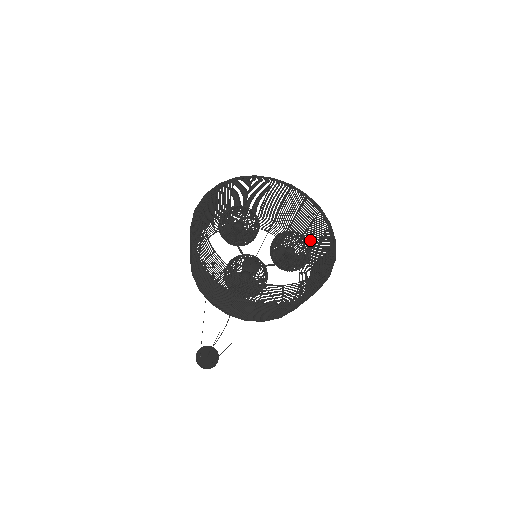
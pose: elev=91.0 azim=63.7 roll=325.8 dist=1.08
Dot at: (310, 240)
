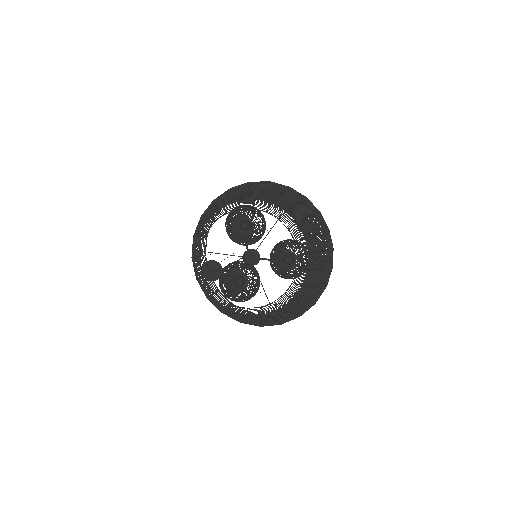
Dot at: (314, 245)
